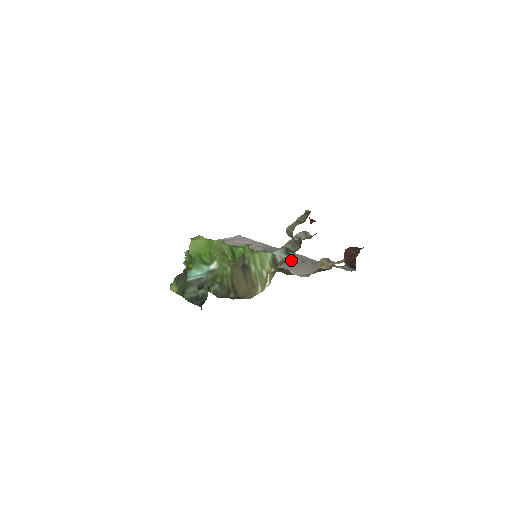
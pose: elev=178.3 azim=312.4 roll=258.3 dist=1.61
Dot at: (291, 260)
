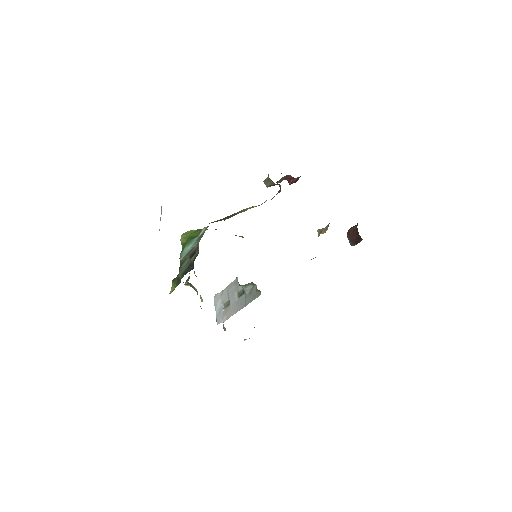
Dot at: occluded
